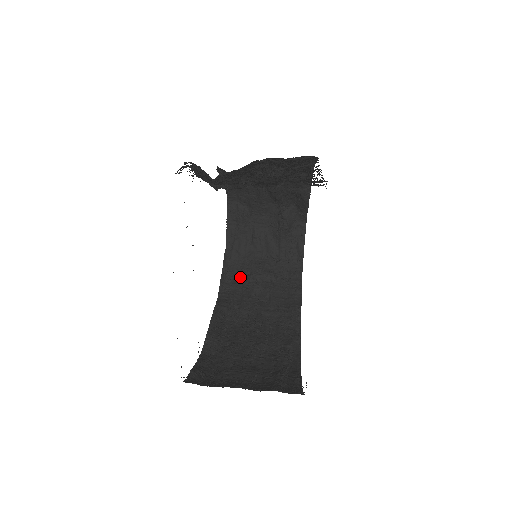
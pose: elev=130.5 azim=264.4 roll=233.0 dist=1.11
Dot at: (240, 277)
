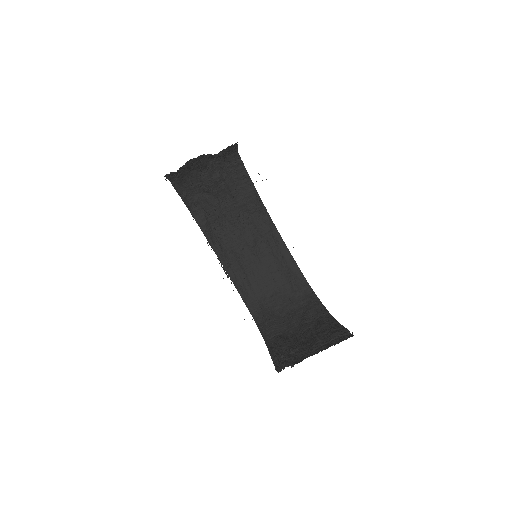
Dot at: (196, 191)
